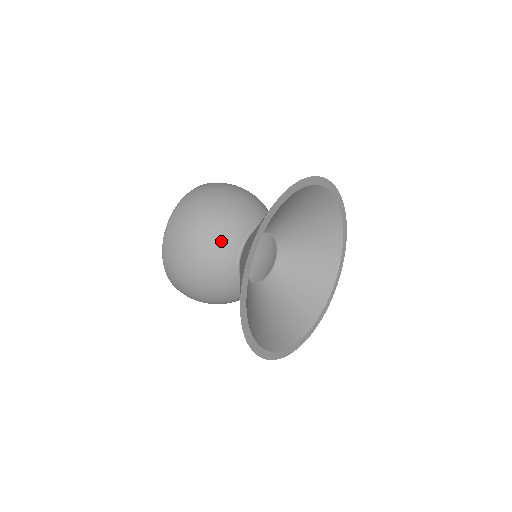
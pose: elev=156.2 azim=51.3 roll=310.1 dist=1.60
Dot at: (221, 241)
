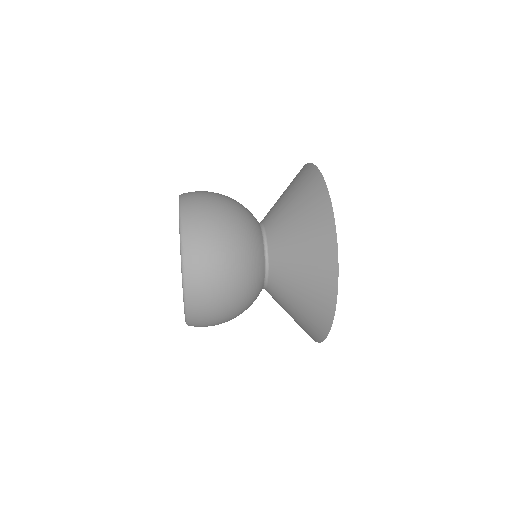
Dot at: (247, 211)
